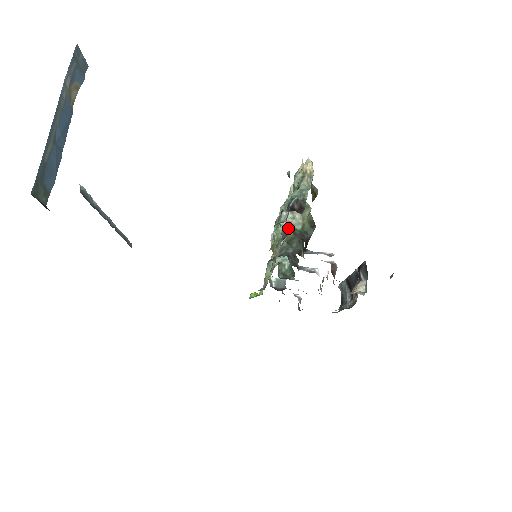
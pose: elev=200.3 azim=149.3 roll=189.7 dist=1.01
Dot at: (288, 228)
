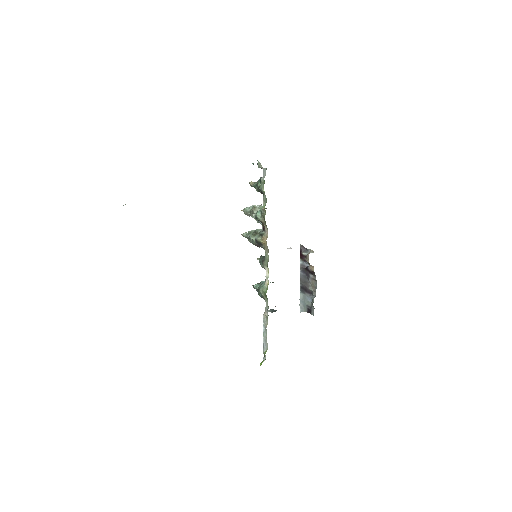
Dot at: occluded
